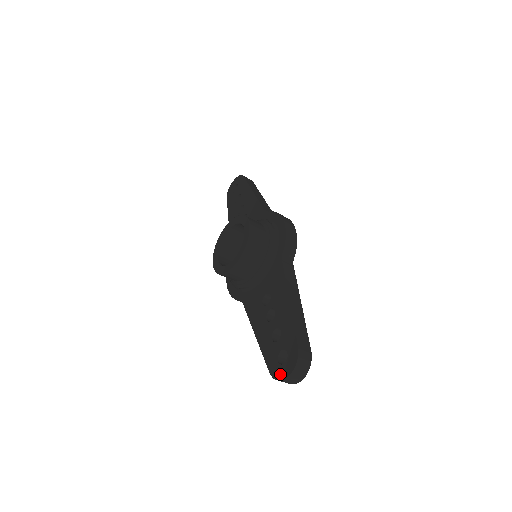
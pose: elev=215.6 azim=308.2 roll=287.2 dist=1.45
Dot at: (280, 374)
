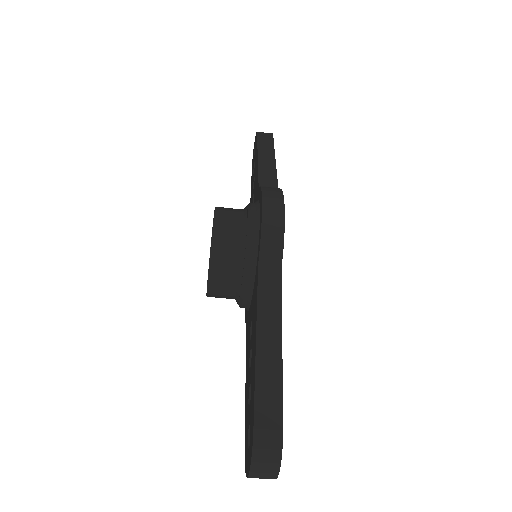
Dot at: (246, 466)
